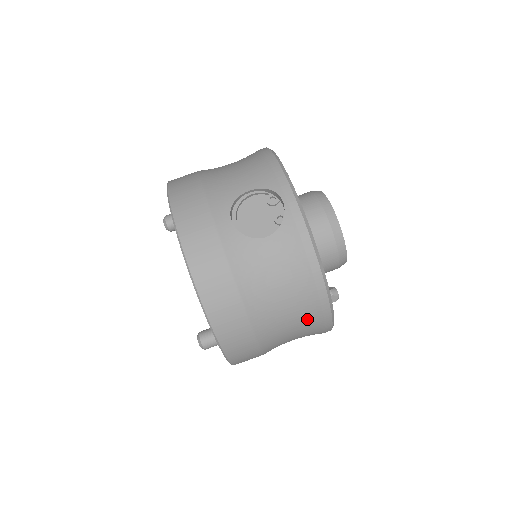
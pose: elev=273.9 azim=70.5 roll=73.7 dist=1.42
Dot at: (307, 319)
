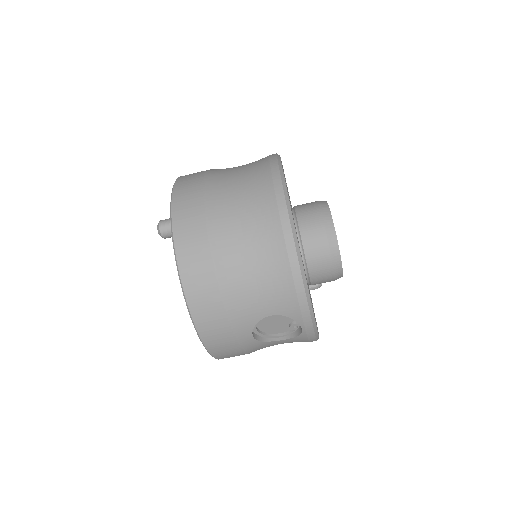
Dot at: occluded
